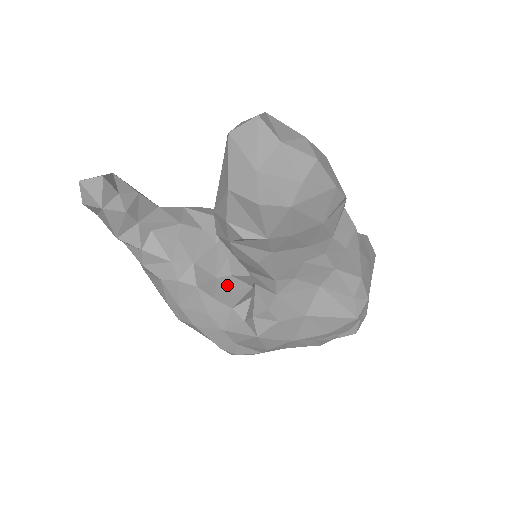
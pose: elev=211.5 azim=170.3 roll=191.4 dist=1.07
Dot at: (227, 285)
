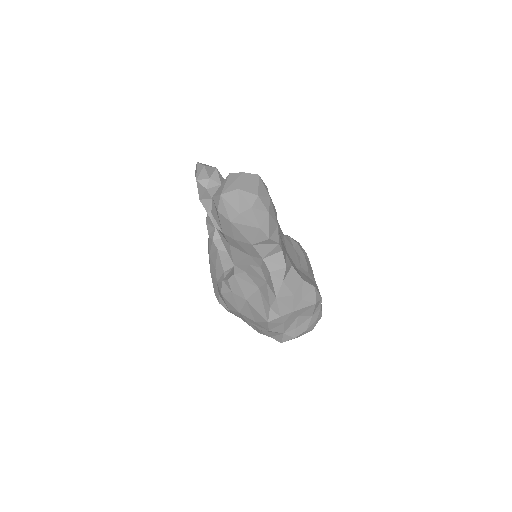
Dot at: occluded
